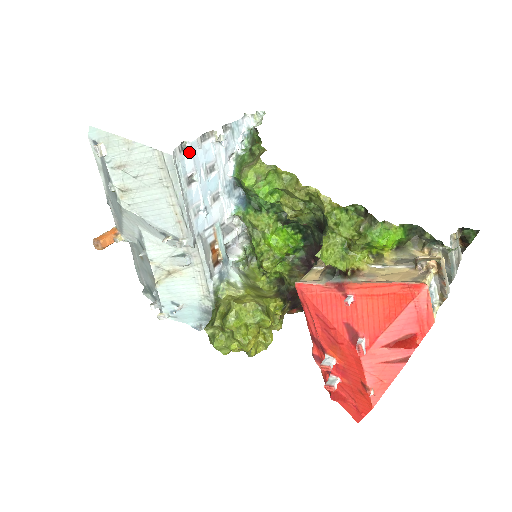
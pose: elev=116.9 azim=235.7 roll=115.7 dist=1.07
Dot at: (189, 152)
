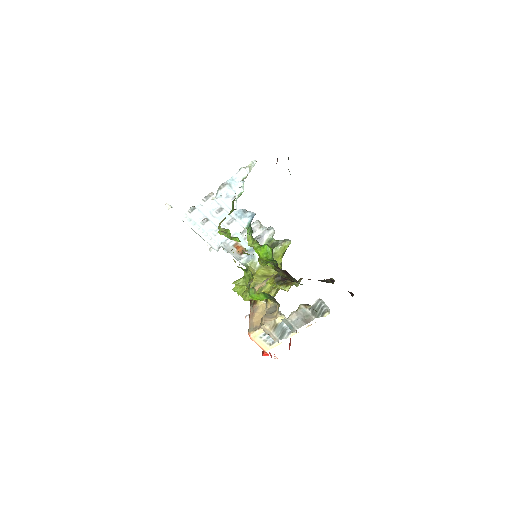
Dot at: (197, 210)
